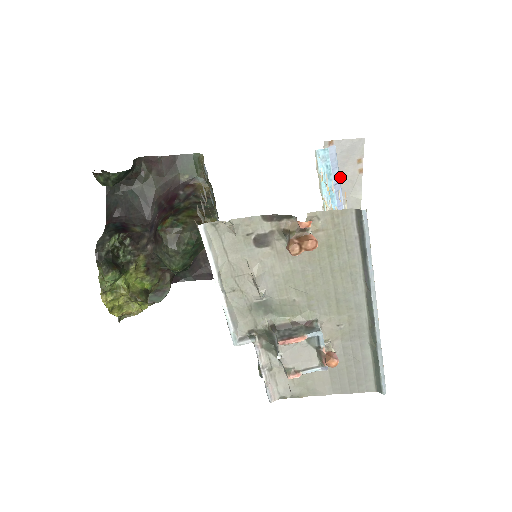
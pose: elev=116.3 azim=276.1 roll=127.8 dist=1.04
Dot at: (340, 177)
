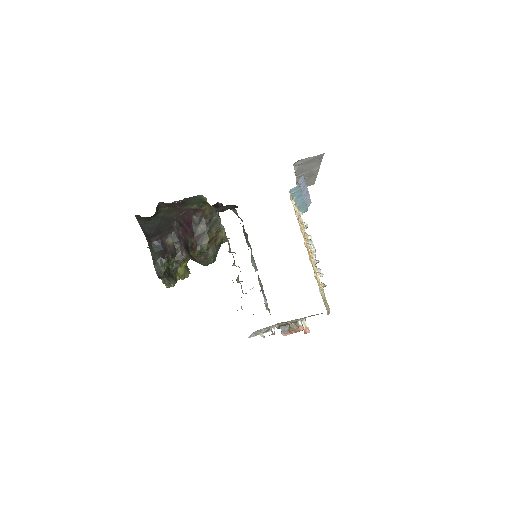
Dot at: (305, 168)
